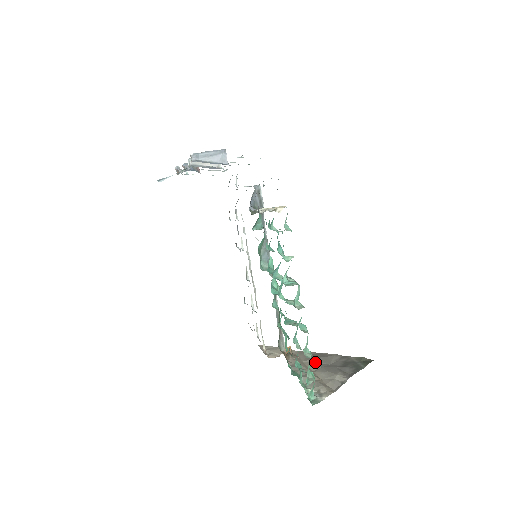
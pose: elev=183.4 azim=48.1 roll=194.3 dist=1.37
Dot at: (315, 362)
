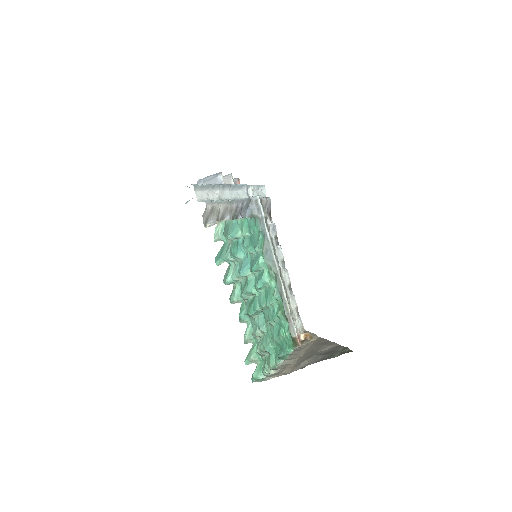
Dot at: (313, 349)
